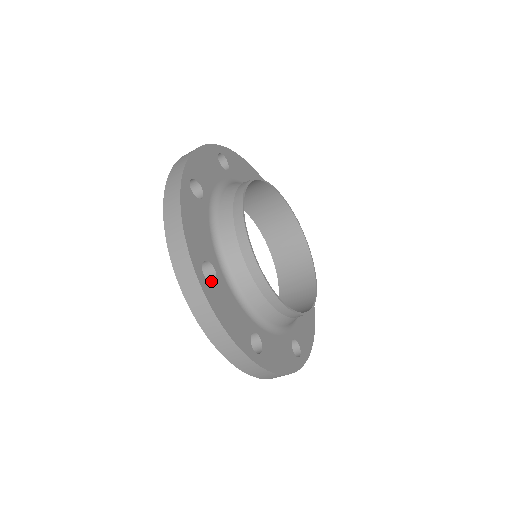
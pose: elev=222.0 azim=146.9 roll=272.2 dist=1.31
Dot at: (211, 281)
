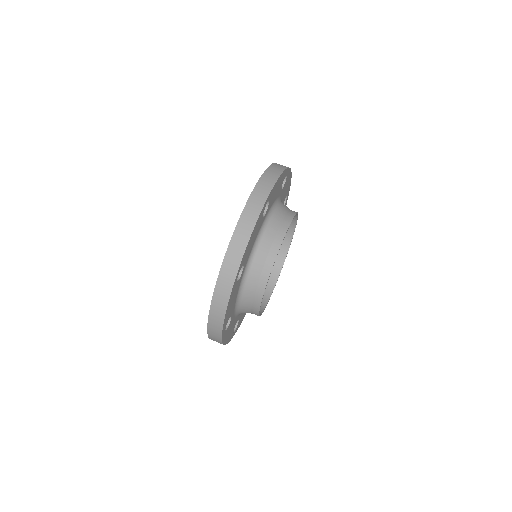
Dot at: occluded
